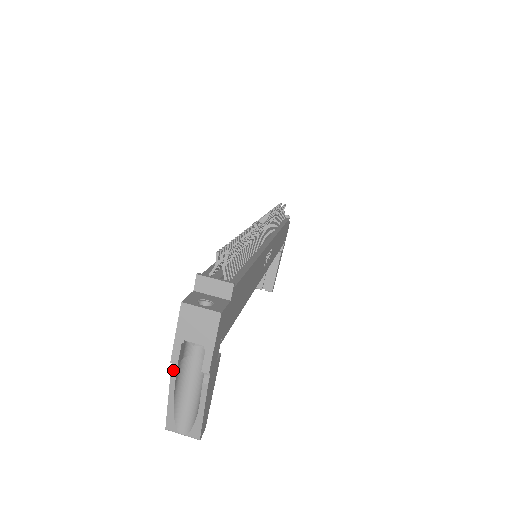
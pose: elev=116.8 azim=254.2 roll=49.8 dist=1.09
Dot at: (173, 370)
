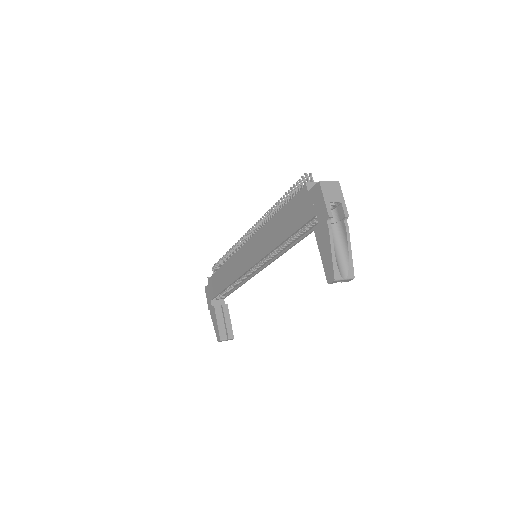
Dot at: (329, 226)
